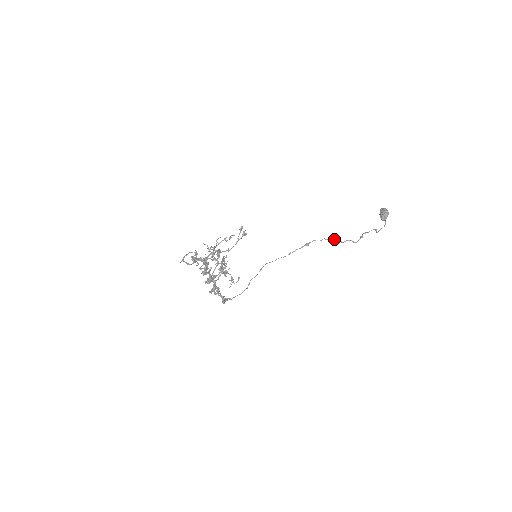
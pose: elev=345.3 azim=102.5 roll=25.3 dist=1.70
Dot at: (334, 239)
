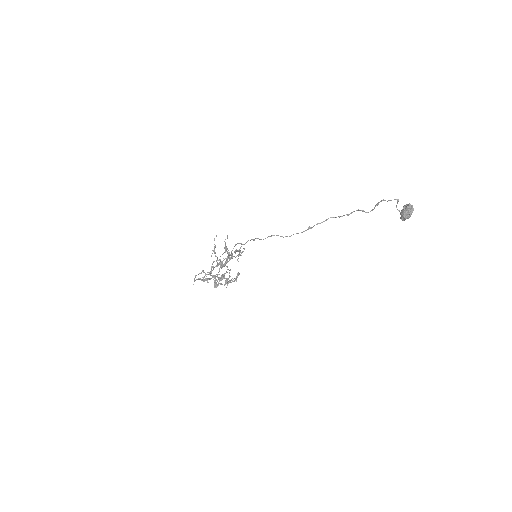
Dot at: occluded
